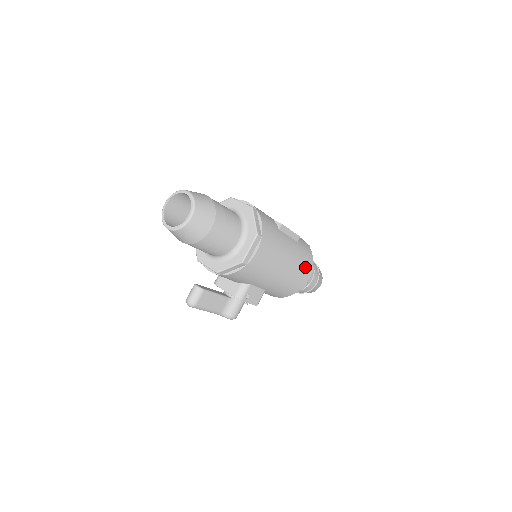
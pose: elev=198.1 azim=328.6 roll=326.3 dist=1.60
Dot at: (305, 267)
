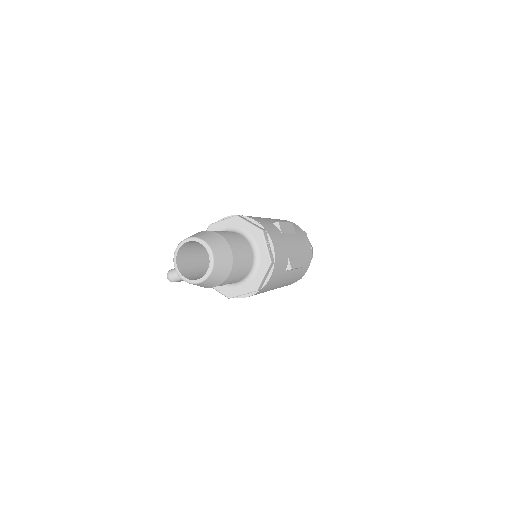
Dot at: (291, 283)
